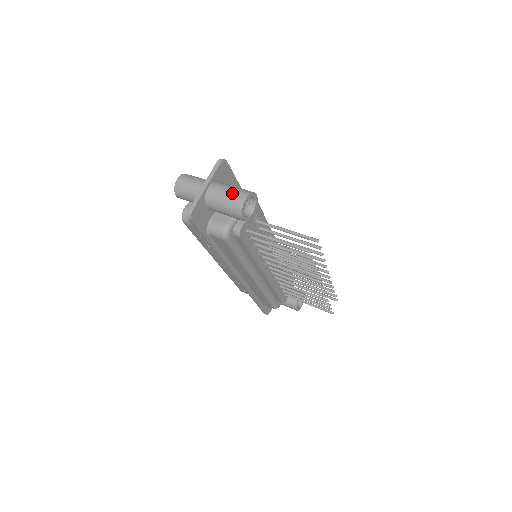
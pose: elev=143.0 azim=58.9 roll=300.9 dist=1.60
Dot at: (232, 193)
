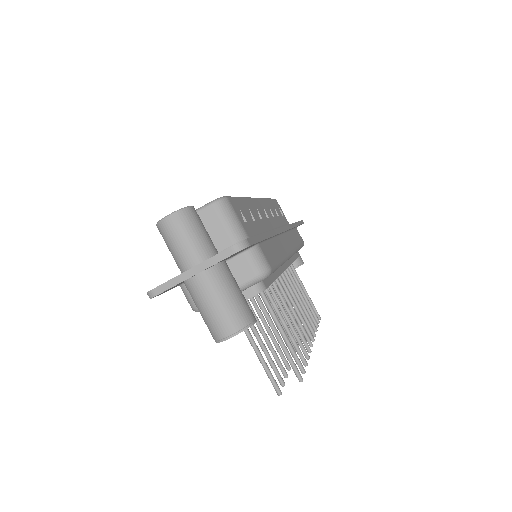
Dot at: (220, 313)
